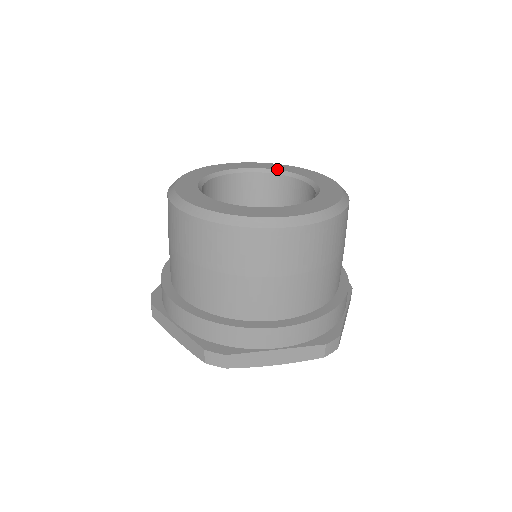
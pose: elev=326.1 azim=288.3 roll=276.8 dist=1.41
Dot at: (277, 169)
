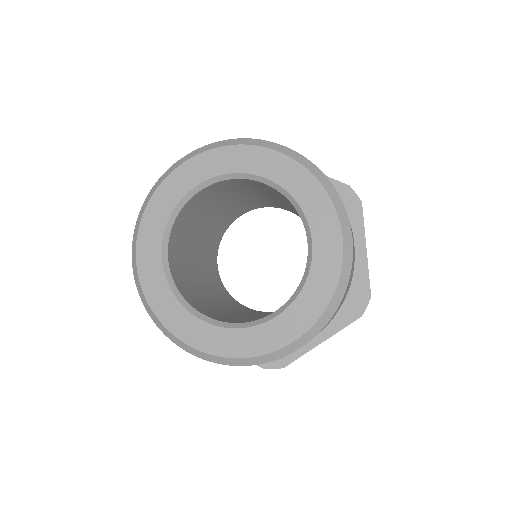
Dot at: (300, 204)
